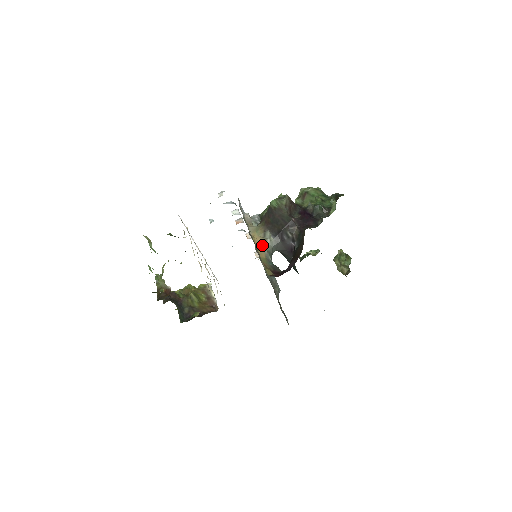
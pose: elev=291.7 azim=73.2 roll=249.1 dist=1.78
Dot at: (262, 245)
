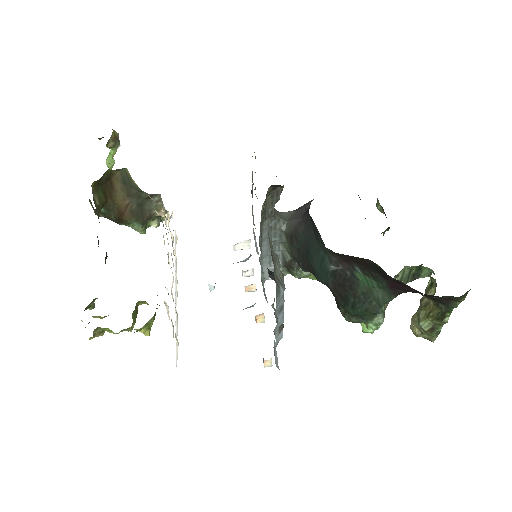
Dot at: occluded
